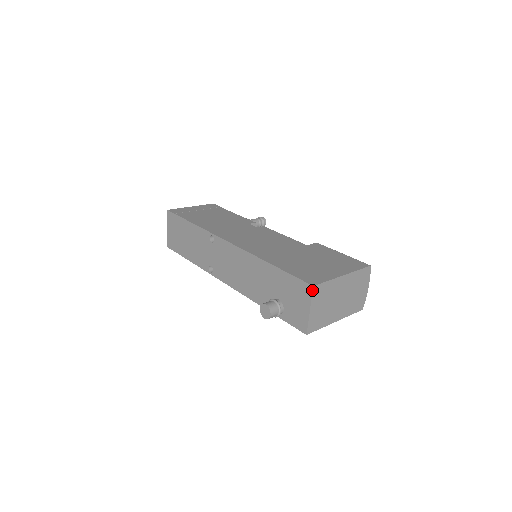
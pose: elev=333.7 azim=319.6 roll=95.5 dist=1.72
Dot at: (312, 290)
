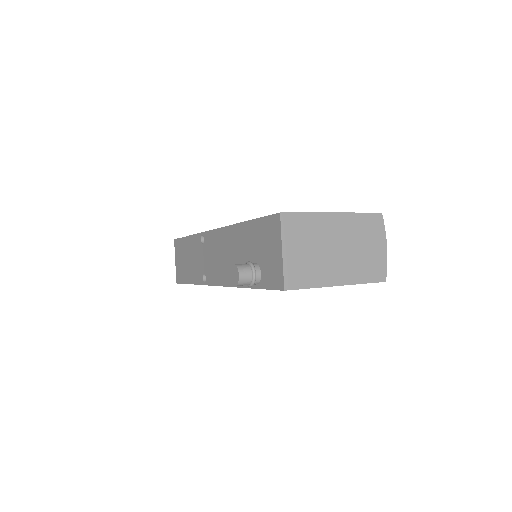
Dot at: (280, 219)
